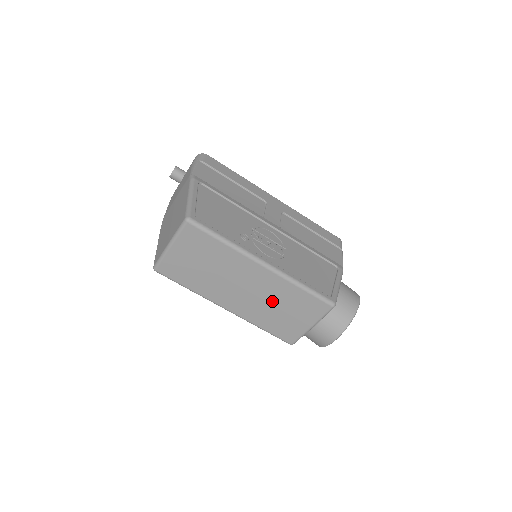
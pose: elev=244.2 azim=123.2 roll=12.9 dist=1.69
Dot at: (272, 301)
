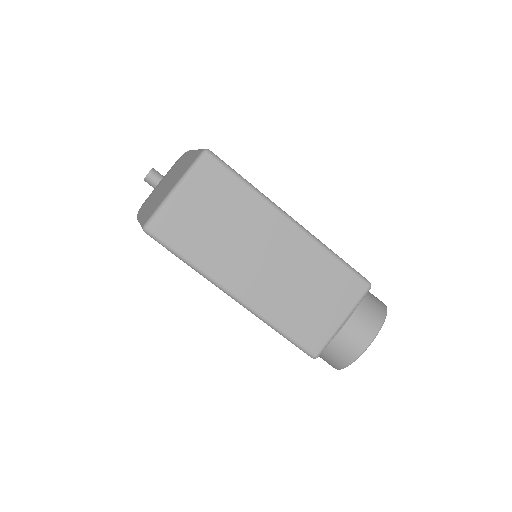
Dot at: (297, 279)
